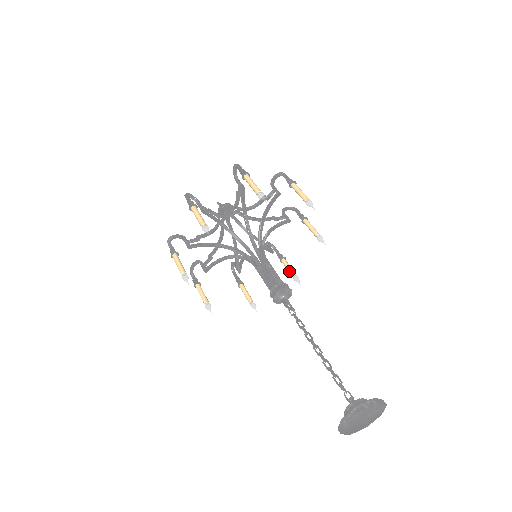
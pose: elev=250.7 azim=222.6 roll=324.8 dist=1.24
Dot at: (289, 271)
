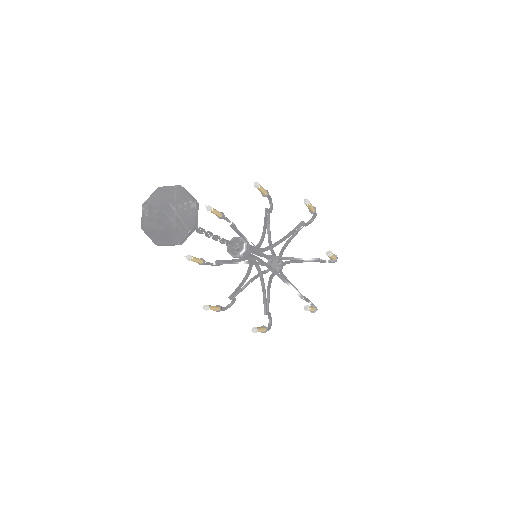
Dot at: occluded
